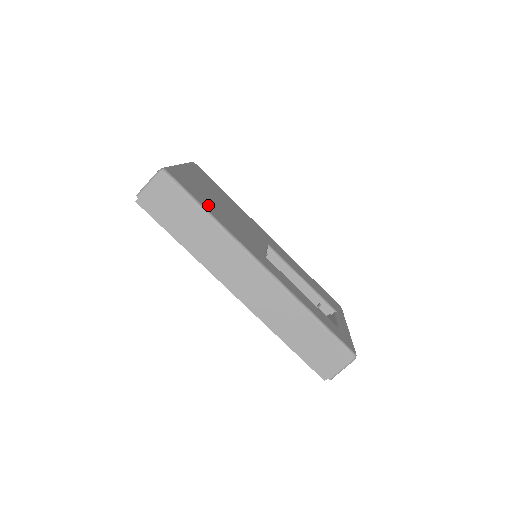
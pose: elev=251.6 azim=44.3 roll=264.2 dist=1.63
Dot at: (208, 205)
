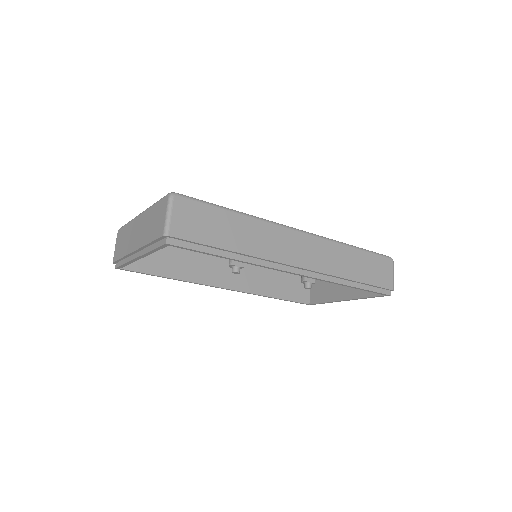
Dot at: occluded
